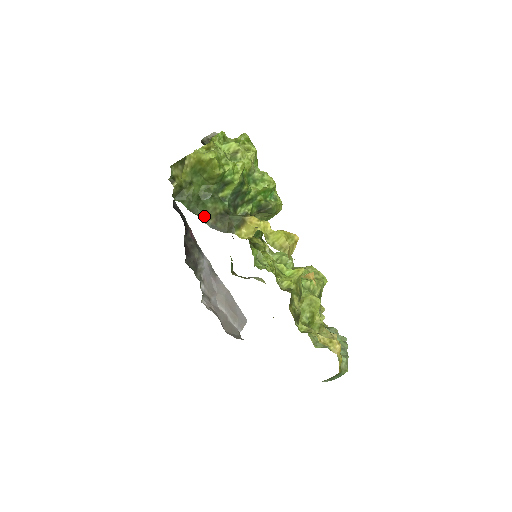
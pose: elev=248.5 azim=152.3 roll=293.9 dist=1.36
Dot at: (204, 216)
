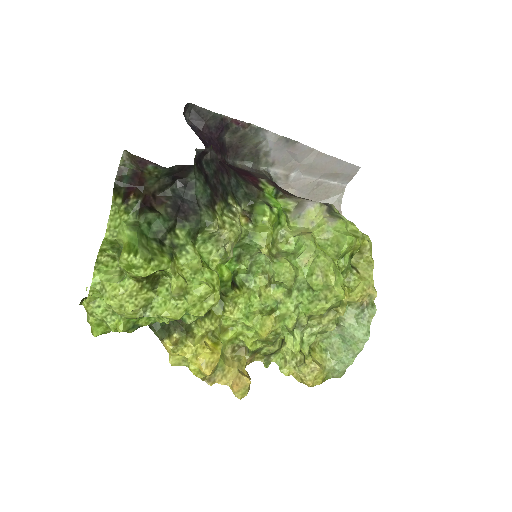
Dot at: occluded
